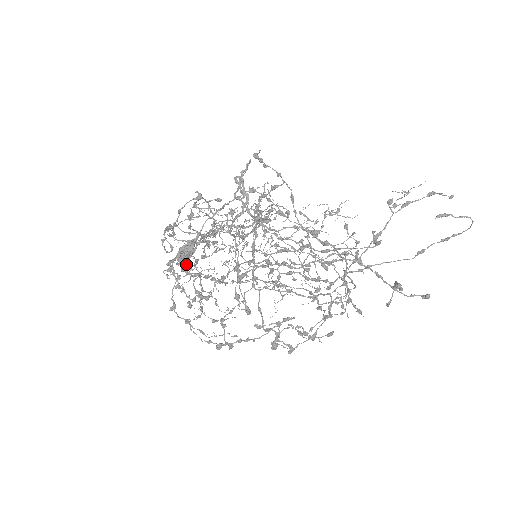
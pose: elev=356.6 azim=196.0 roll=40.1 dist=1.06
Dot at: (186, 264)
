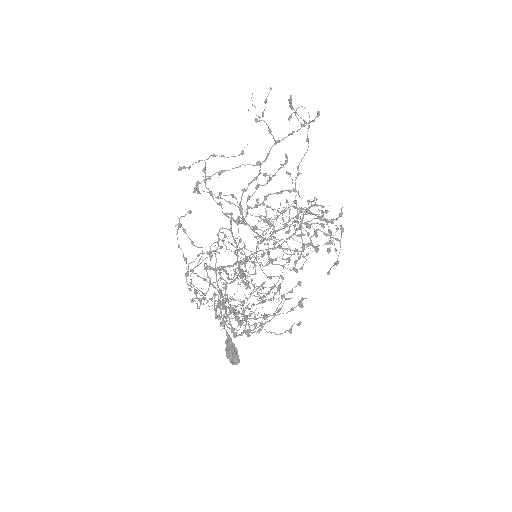
Dot at: (233, 330)
